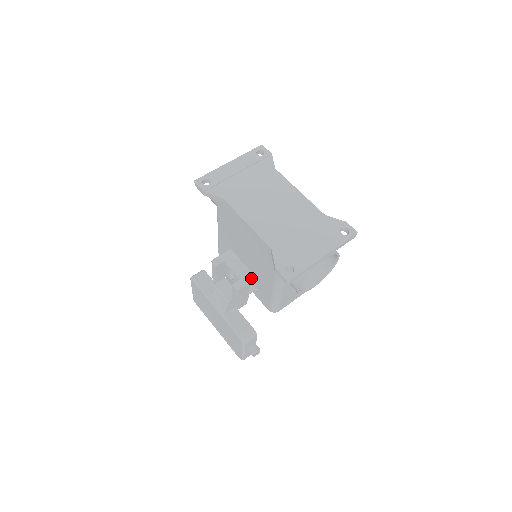
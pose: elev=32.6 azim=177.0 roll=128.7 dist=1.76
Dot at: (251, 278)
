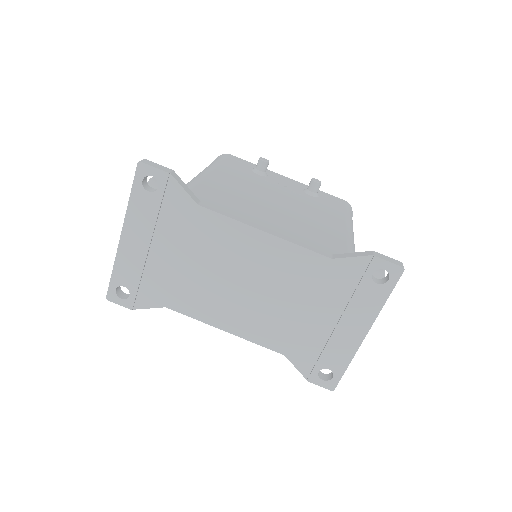
Dot at: occluded
